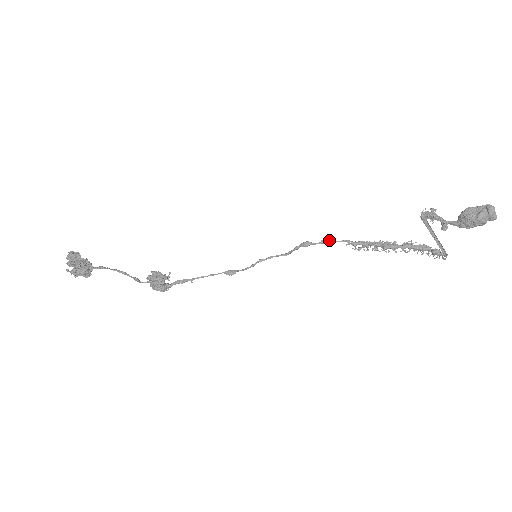
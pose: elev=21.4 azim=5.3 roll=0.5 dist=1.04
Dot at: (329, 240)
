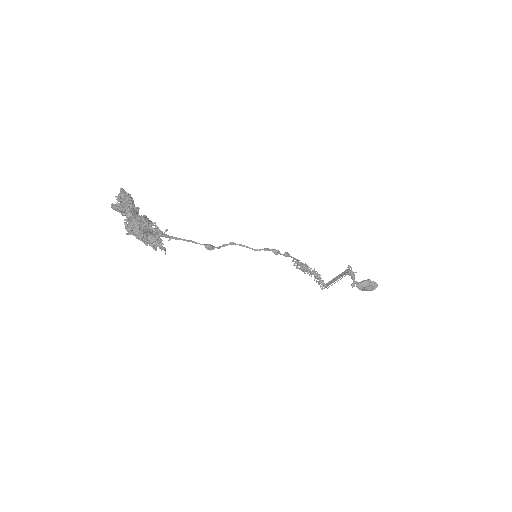
Dot at: (289, 255)
